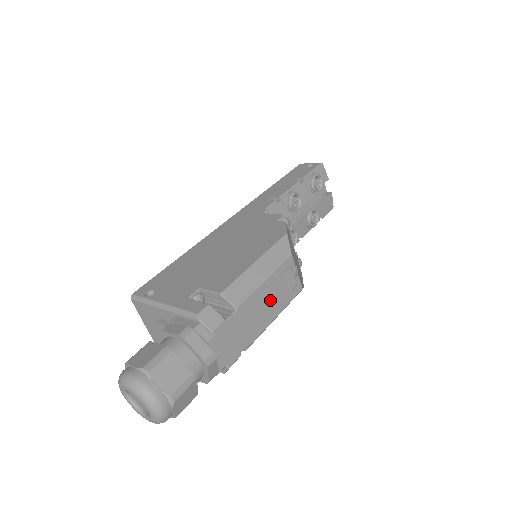
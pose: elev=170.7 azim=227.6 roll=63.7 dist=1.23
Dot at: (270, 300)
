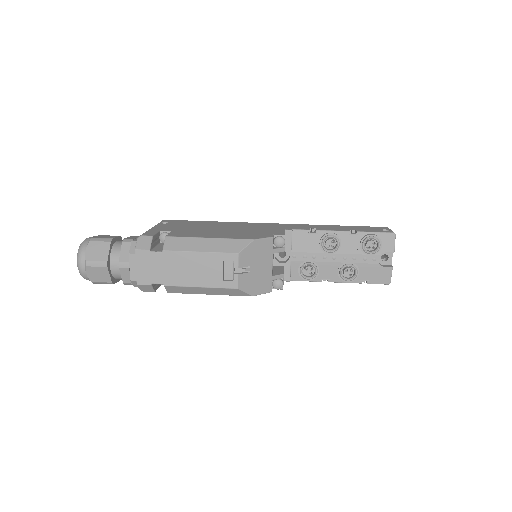
Dot at: (198, 270)
